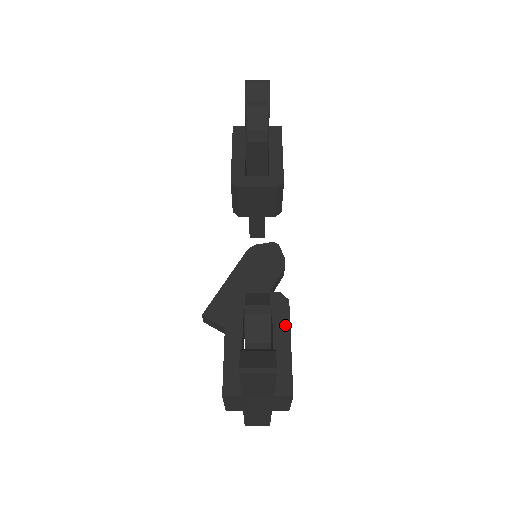
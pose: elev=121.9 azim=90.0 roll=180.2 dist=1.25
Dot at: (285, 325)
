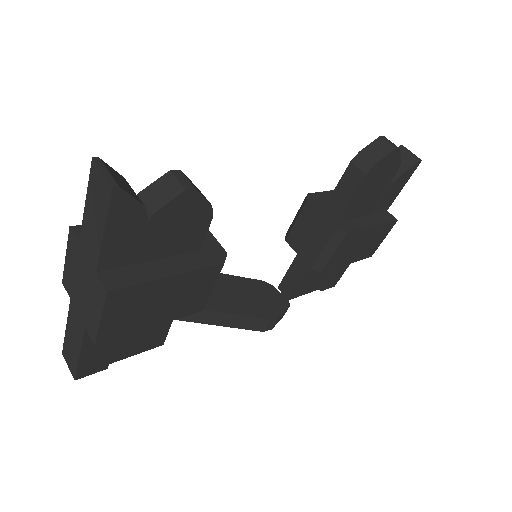
Dot at: (192, 265)
